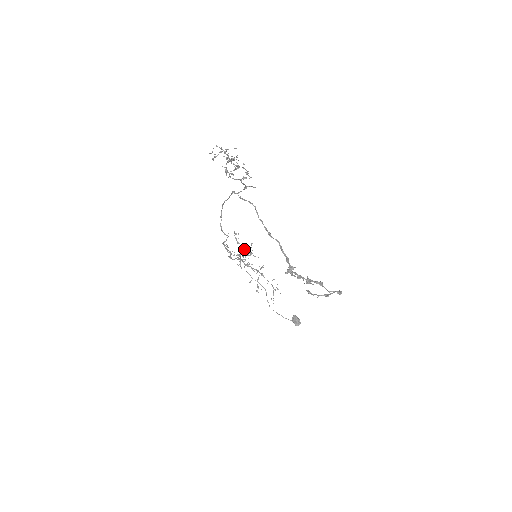
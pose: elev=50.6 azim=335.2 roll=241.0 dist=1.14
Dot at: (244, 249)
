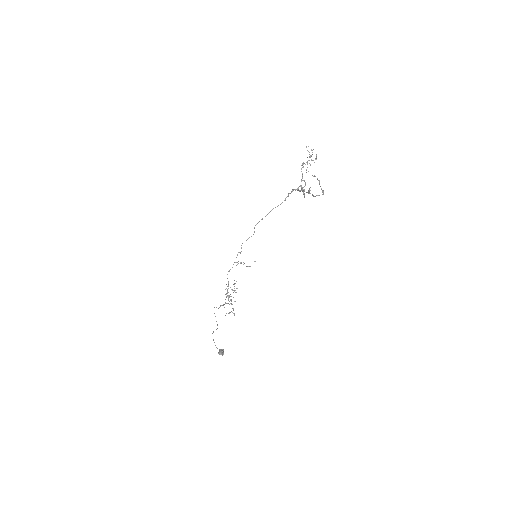
Dot at: occluded
